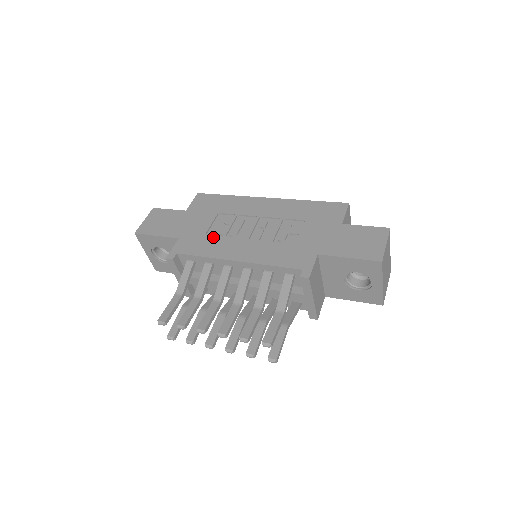
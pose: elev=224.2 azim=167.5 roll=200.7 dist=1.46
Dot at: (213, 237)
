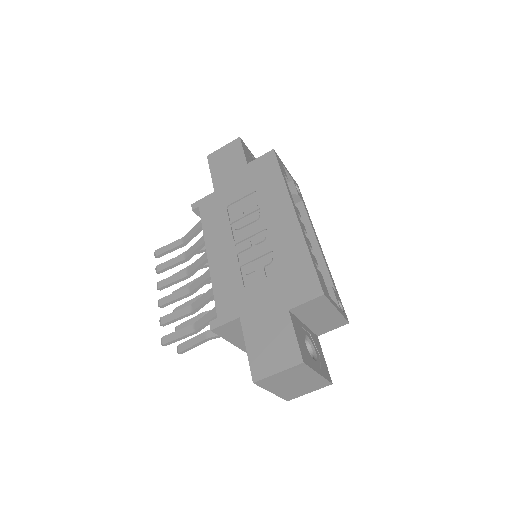
Dot at: (225, 215)
